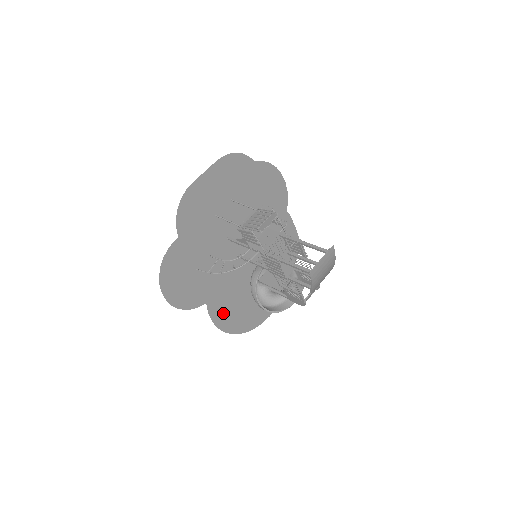
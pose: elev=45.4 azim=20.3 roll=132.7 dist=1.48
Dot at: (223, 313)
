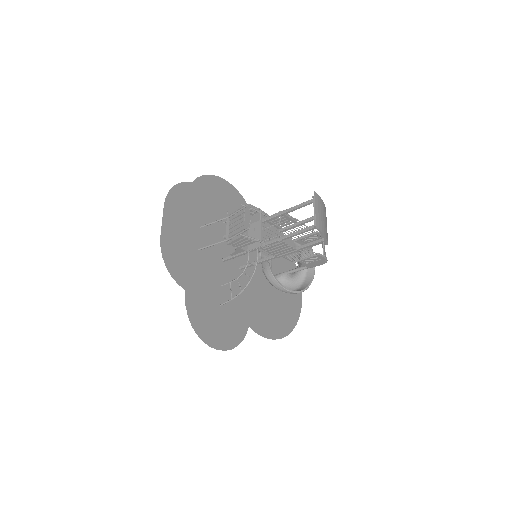
Dot at: (267, 324)
